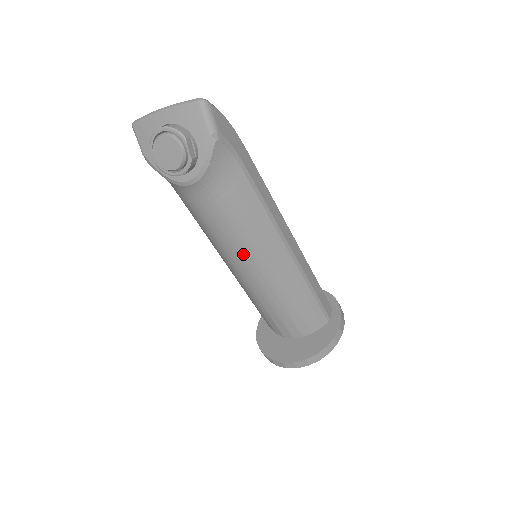
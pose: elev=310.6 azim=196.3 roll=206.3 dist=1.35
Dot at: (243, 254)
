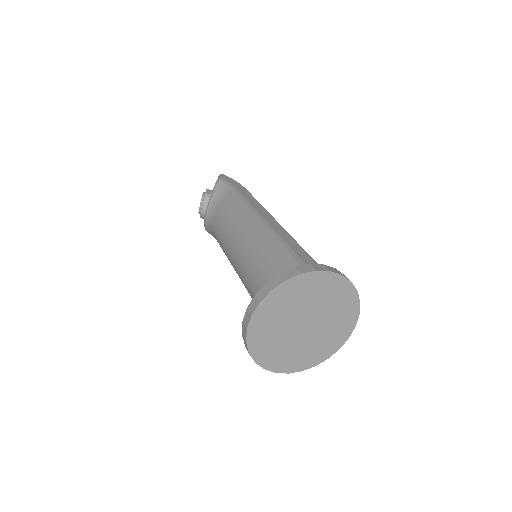
Dot at: (231, 240)
